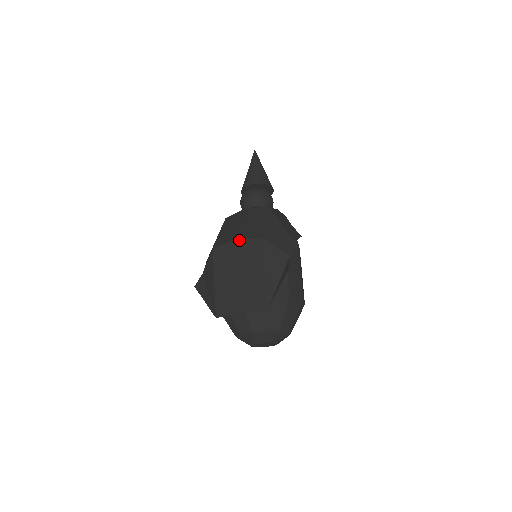
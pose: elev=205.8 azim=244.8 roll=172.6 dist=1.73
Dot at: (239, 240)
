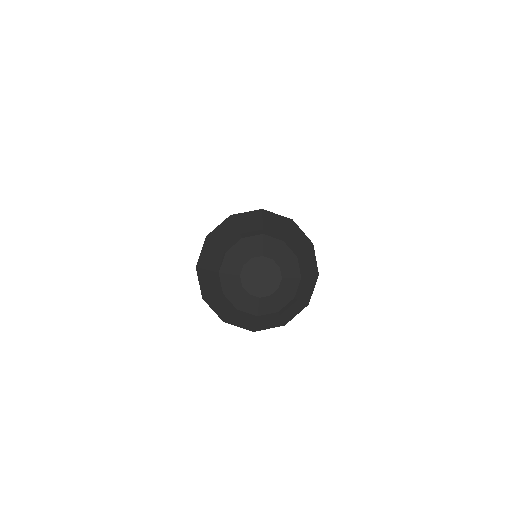
Dot at: occluded
